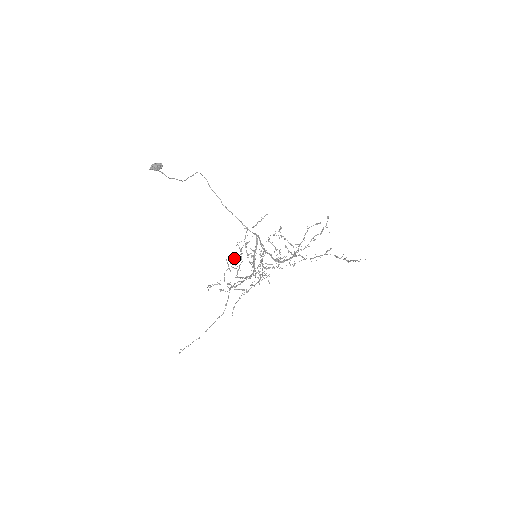
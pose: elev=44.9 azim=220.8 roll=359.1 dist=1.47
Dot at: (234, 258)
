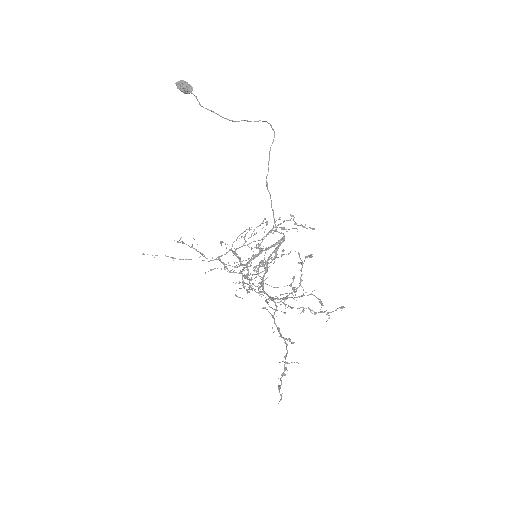
Dot at: (262, 228)
